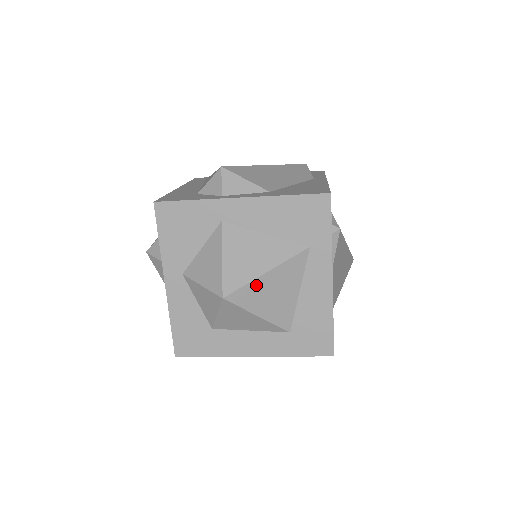
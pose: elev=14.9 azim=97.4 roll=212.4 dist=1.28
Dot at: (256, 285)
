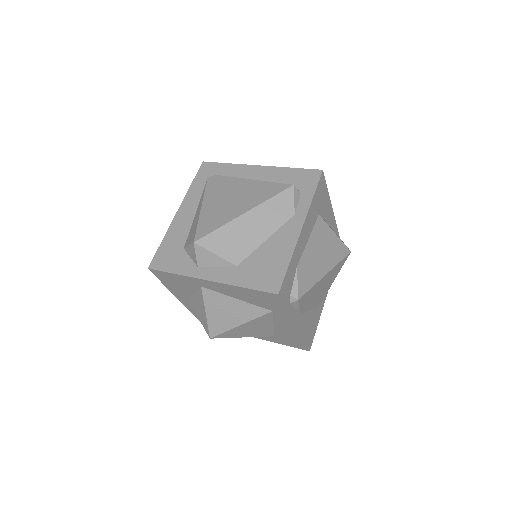
Dot at: (234, 330)
